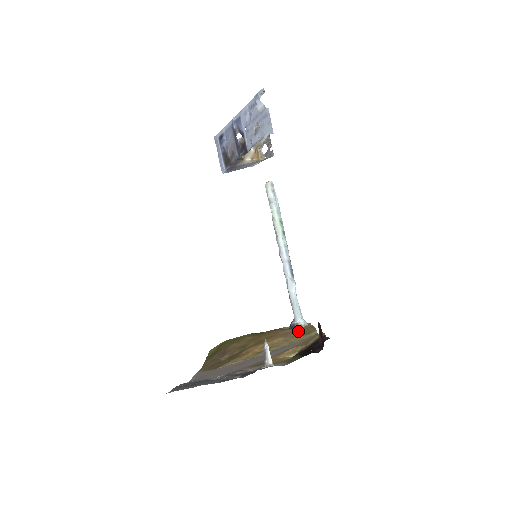
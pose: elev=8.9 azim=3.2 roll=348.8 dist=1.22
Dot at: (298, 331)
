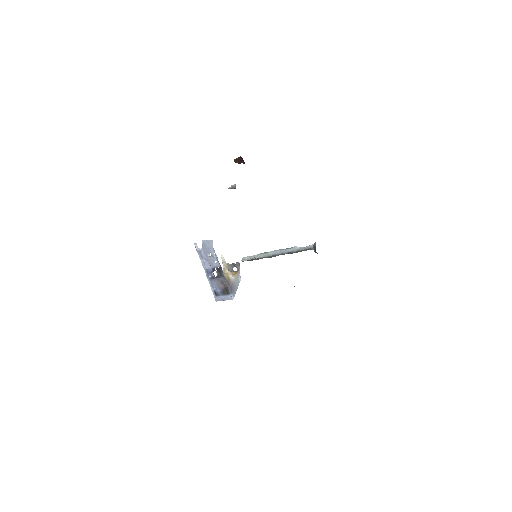
Dot at: occluded
